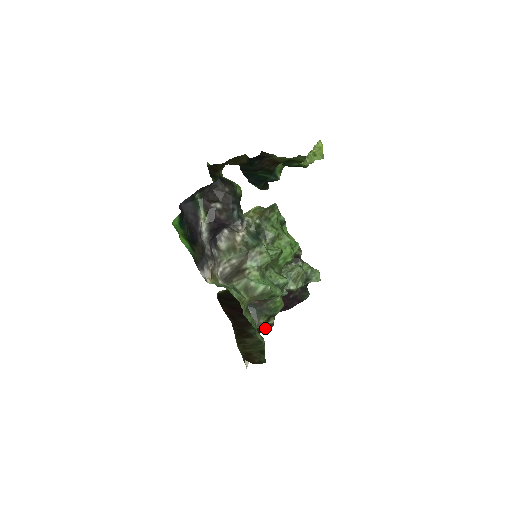
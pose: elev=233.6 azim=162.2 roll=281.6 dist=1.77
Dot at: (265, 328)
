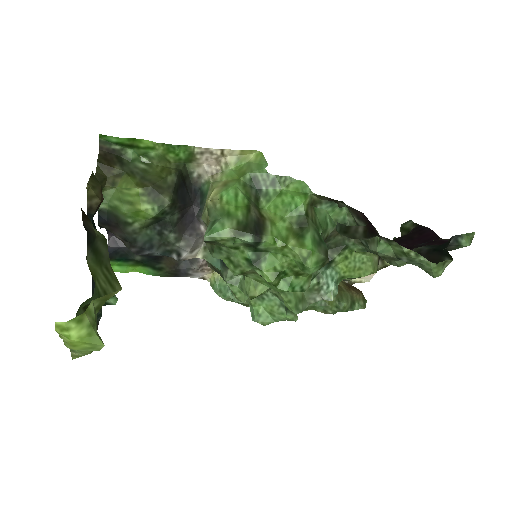
Dot at: occluded
